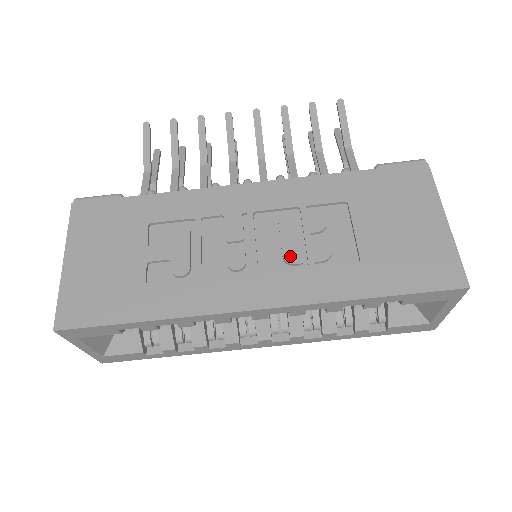
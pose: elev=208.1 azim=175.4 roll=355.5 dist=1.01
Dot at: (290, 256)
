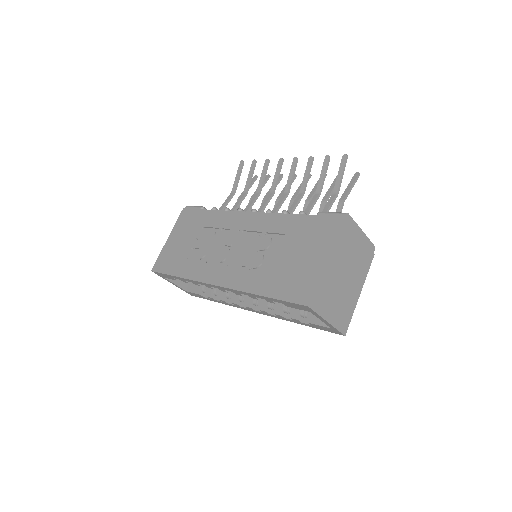
Dot at: (243, 261)
